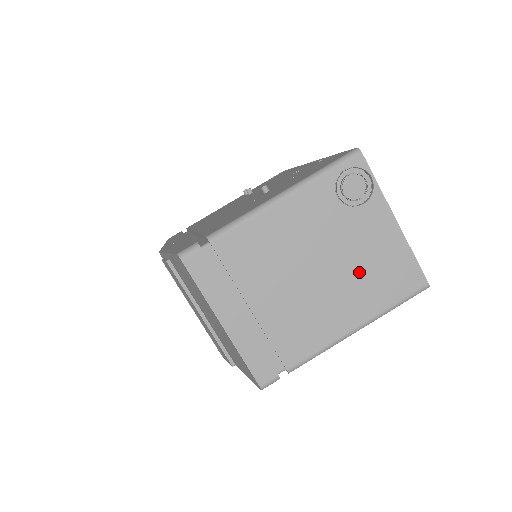
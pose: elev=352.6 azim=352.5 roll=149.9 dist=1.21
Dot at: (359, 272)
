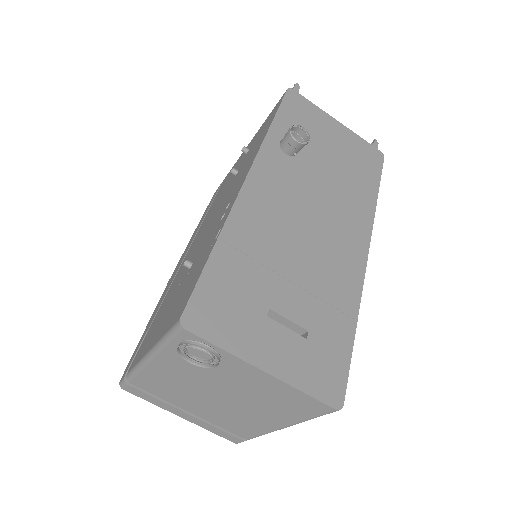
Dot at: (257, 400)
